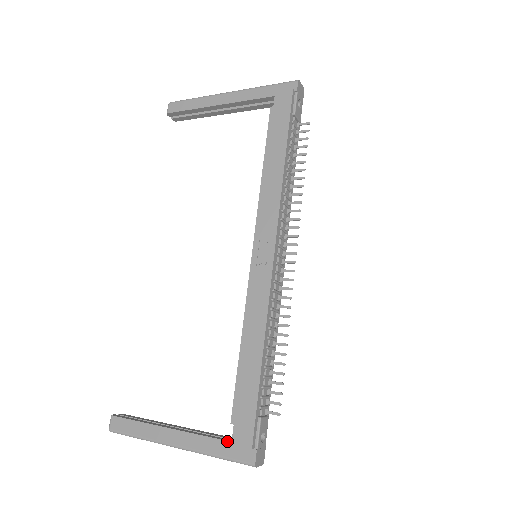
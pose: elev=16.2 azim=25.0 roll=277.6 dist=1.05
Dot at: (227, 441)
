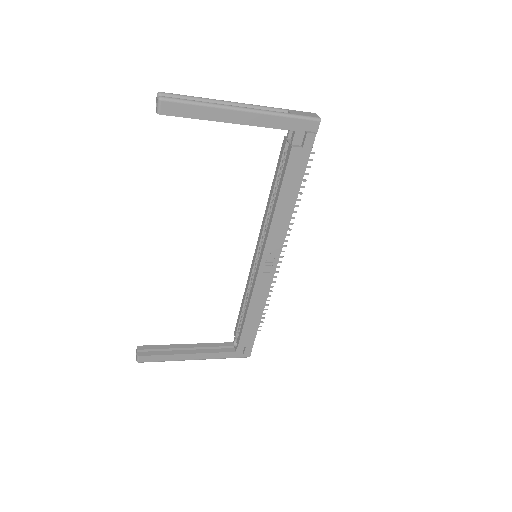
Dot at: (233, 352)
